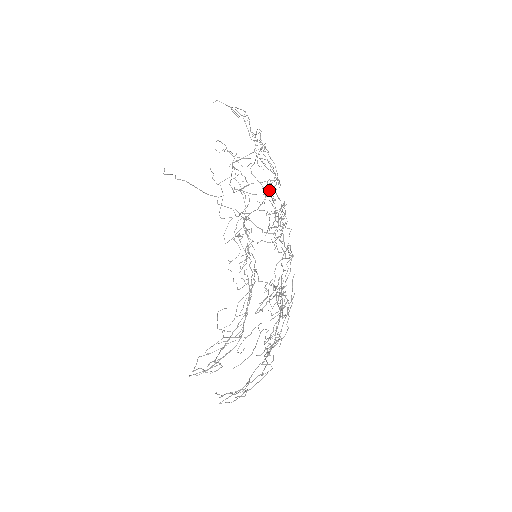
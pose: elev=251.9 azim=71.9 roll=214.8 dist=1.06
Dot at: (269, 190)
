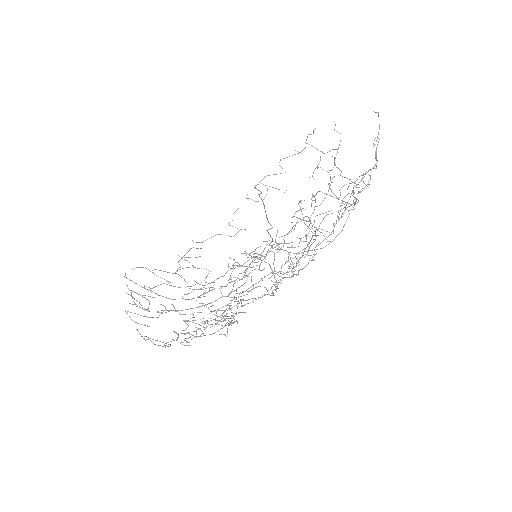
Dot at: occluded
